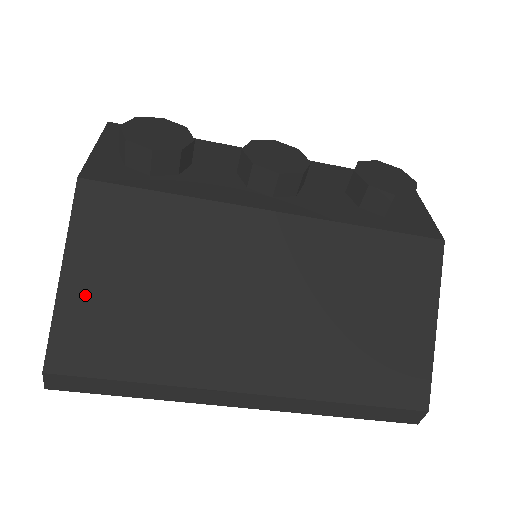
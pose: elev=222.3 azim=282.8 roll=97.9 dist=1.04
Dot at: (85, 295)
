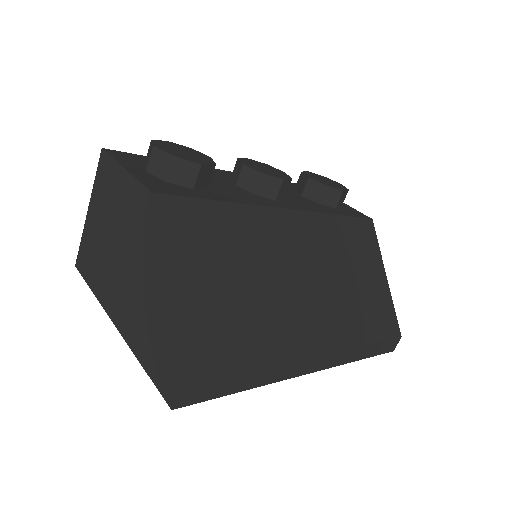
Dot at: (190, 302)
